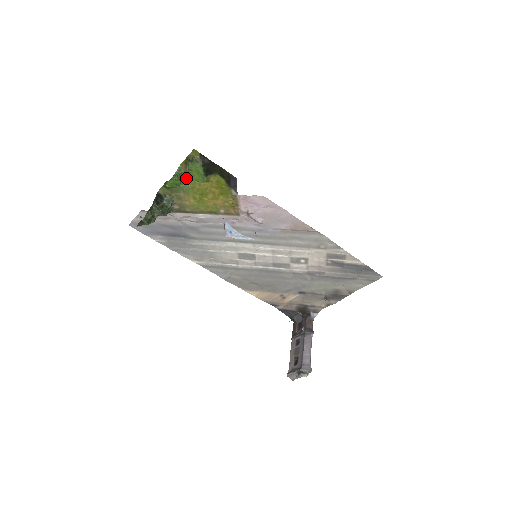
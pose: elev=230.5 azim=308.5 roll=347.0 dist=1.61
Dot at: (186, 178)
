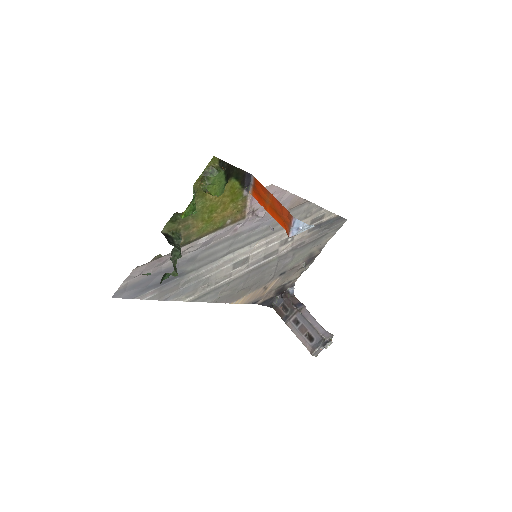
Dot at: (197, 198)
